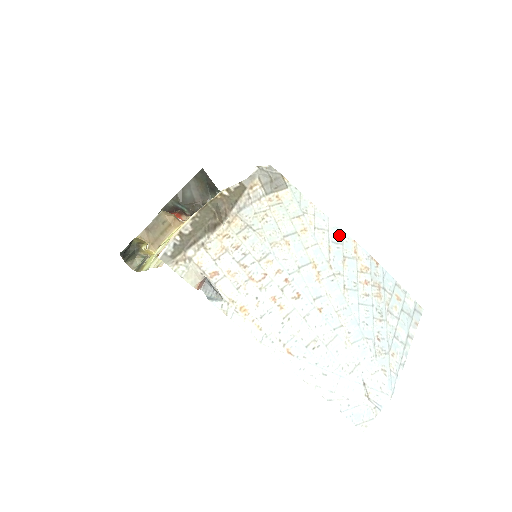
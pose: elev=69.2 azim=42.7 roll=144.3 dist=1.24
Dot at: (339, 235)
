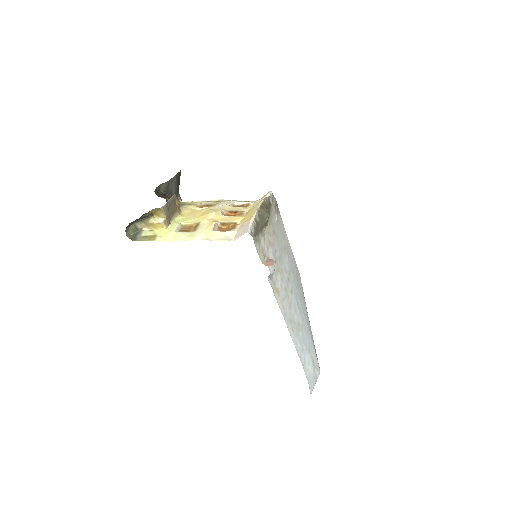
Dot at: occluded
